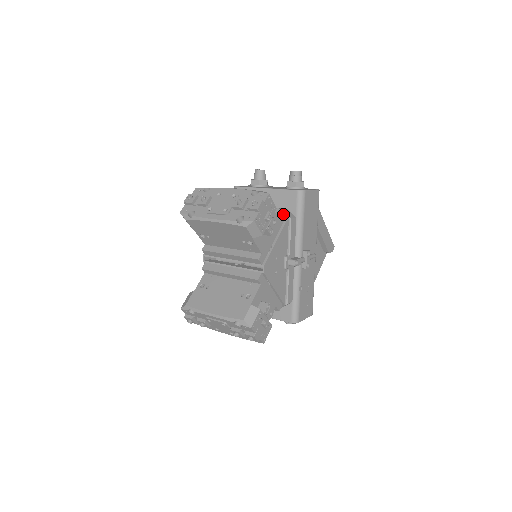
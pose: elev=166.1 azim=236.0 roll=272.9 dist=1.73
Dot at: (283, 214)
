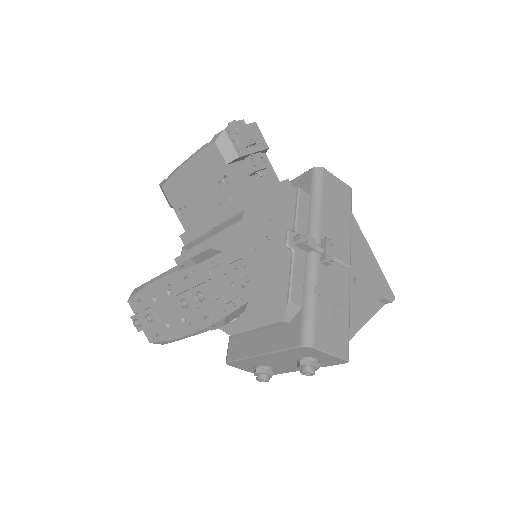
Dot at: (288, 182)
